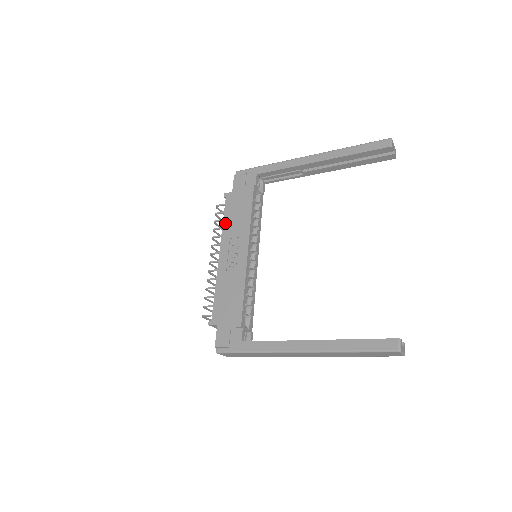
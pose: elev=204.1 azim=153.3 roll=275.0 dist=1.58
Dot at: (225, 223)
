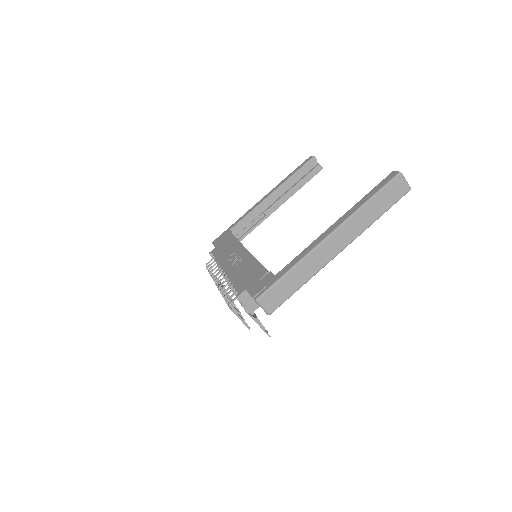
Dot at: (218, 258)
